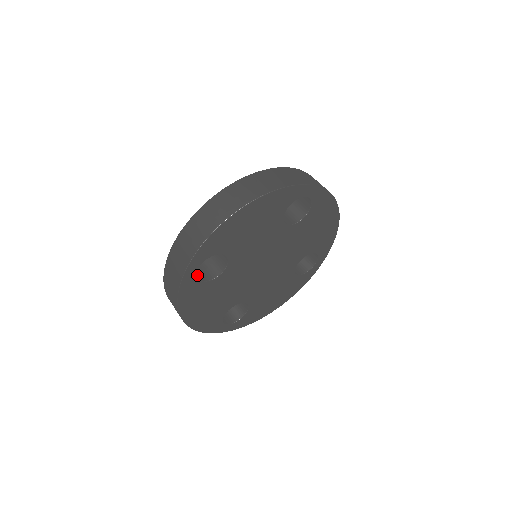
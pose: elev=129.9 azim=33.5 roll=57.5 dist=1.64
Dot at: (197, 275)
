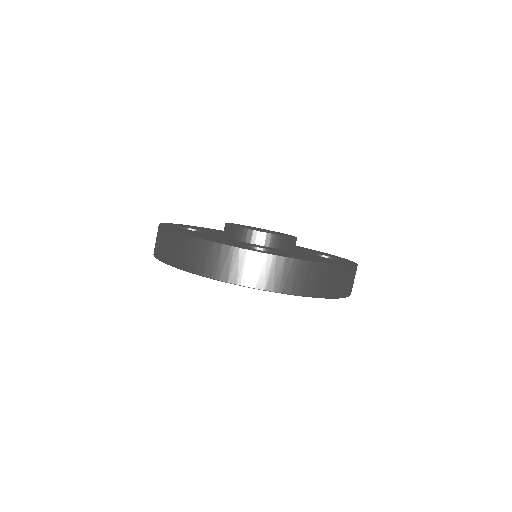
Dot at: occluded
